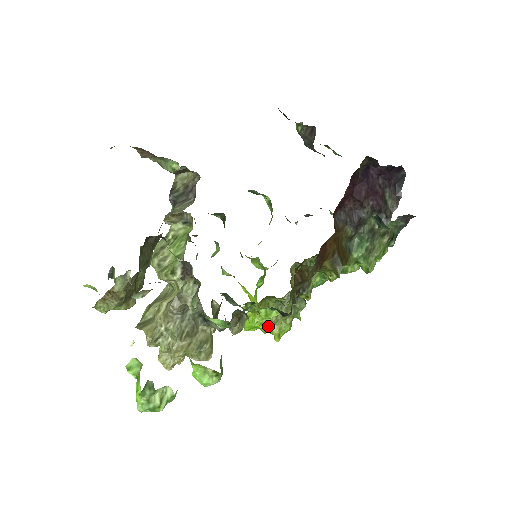
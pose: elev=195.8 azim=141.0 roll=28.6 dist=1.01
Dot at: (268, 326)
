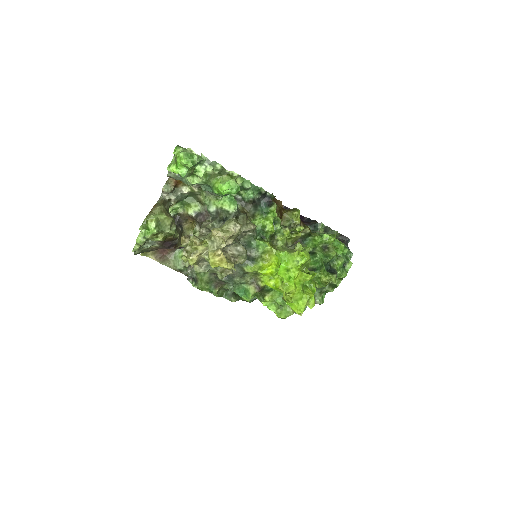
Dot at: (288, 252)
